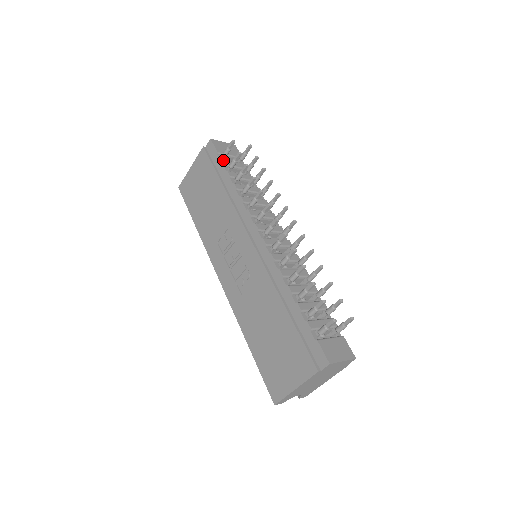
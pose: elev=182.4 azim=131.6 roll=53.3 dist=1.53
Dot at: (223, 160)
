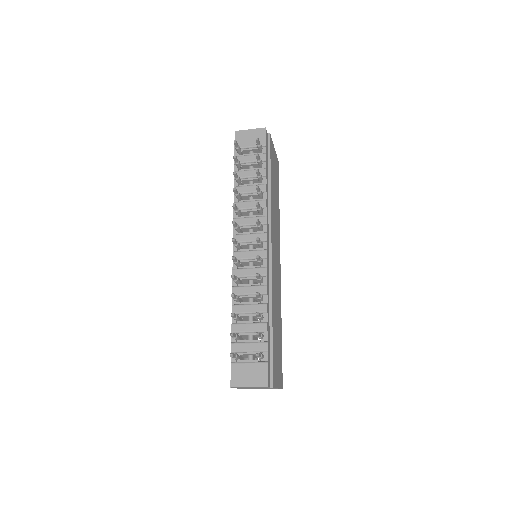
Dot at: occluded
